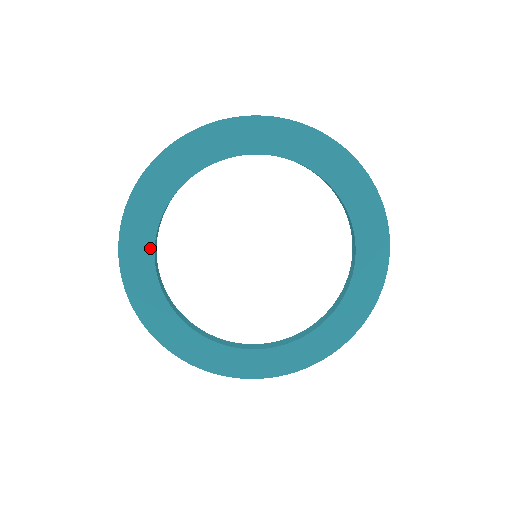
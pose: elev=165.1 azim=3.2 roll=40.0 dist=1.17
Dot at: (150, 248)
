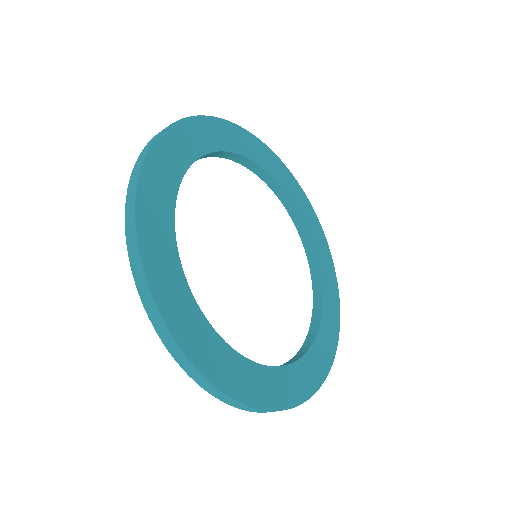
Dot at: (201, 151)
